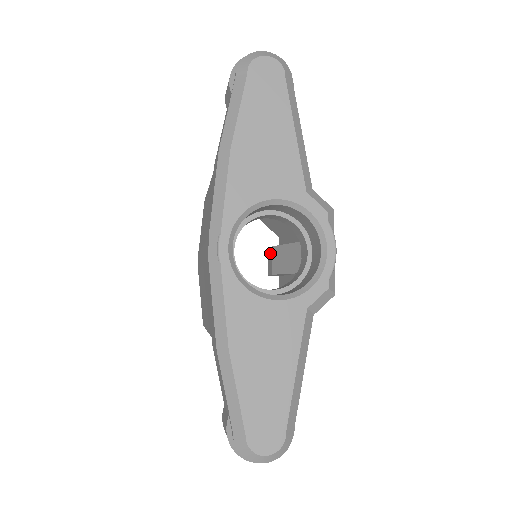
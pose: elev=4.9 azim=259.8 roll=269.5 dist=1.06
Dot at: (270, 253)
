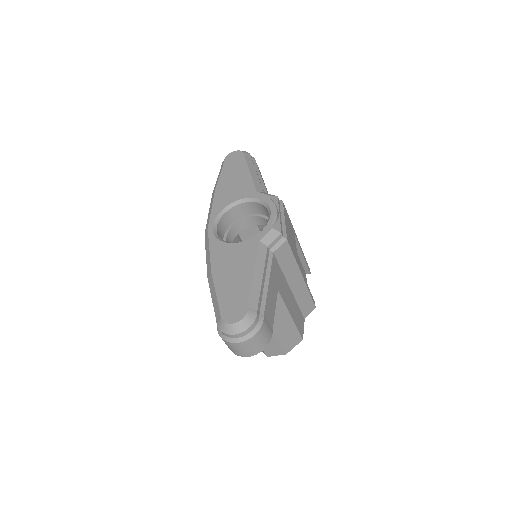
Dot at: occluded
